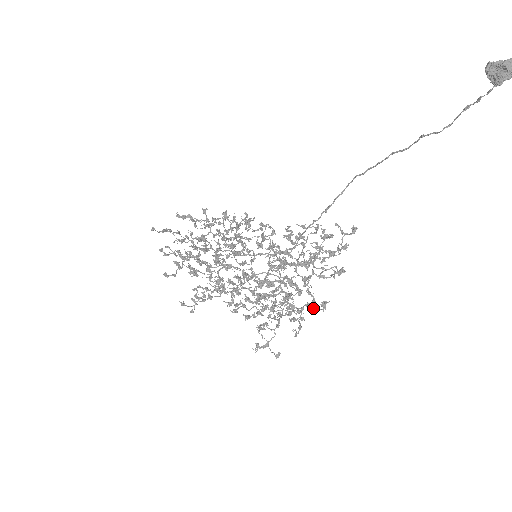
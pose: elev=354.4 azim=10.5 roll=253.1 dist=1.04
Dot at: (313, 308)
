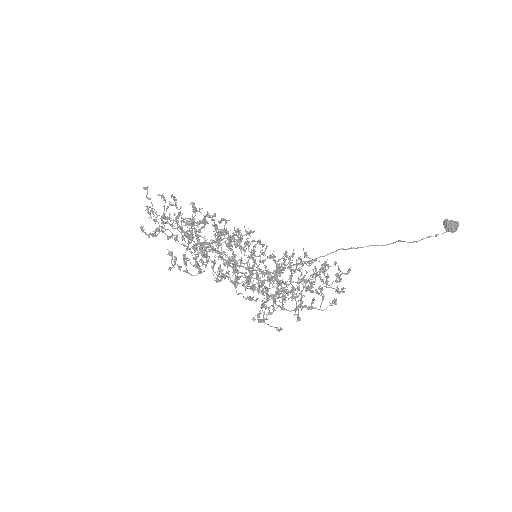
Dot at: (313, 308)
